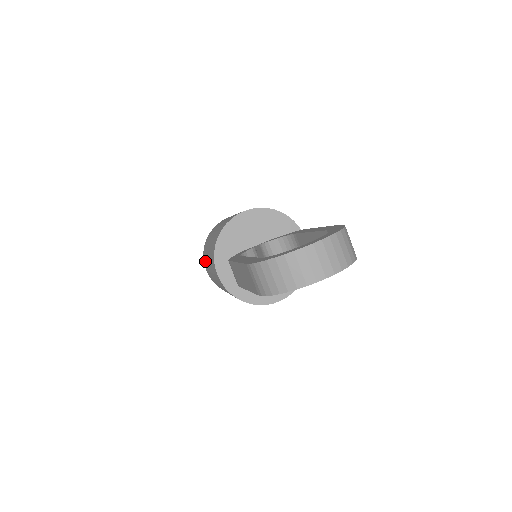
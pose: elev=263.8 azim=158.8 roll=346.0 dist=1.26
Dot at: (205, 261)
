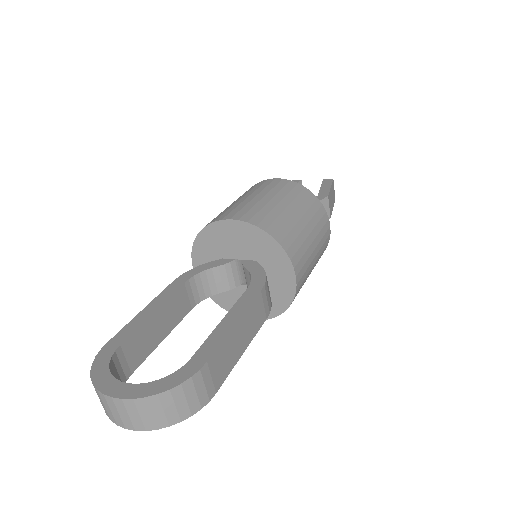
Dot at: occluded
